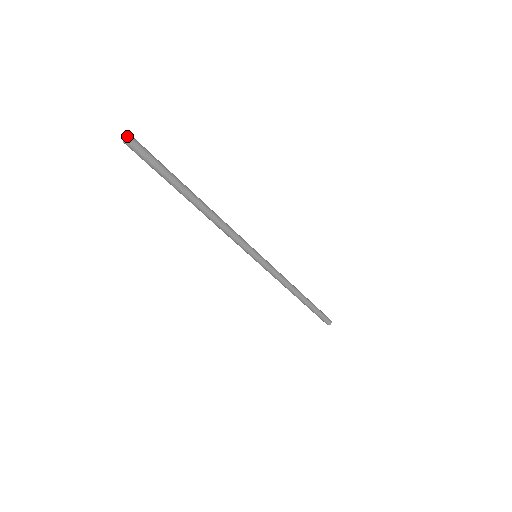
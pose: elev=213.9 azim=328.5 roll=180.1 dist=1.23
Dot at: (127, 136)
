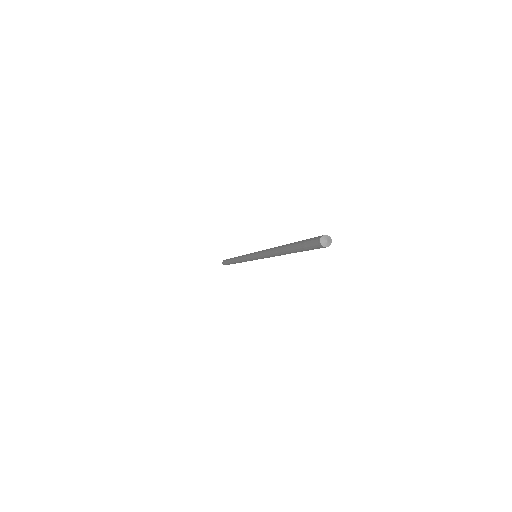
Dot at: (329, 242)
